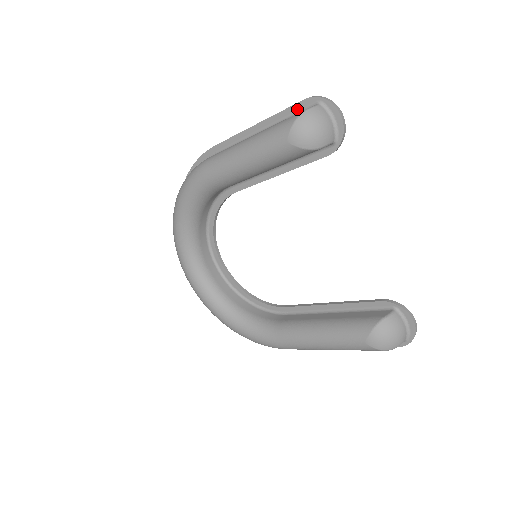
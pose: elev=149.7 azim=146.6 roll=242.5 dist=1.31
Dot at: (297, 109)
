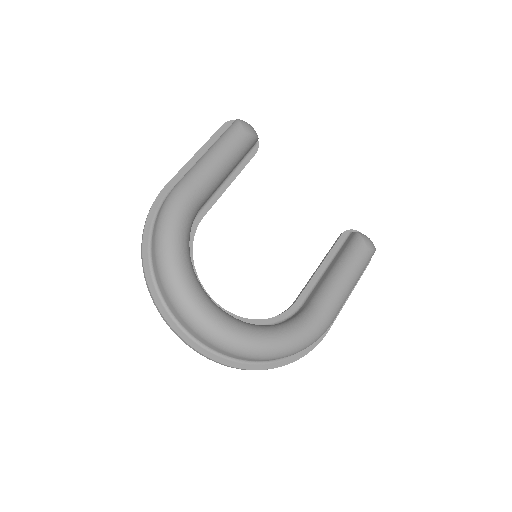
Dot at: (221, 132)
